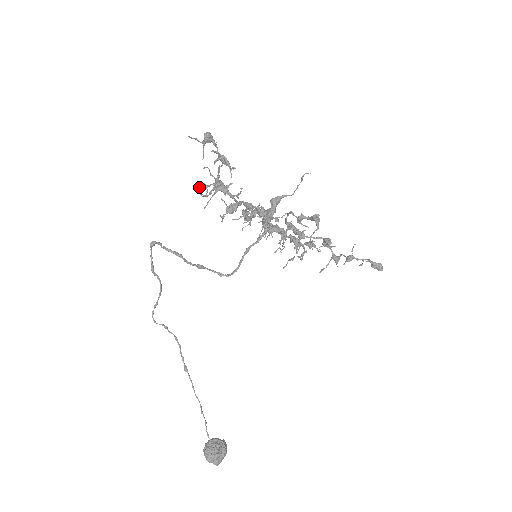
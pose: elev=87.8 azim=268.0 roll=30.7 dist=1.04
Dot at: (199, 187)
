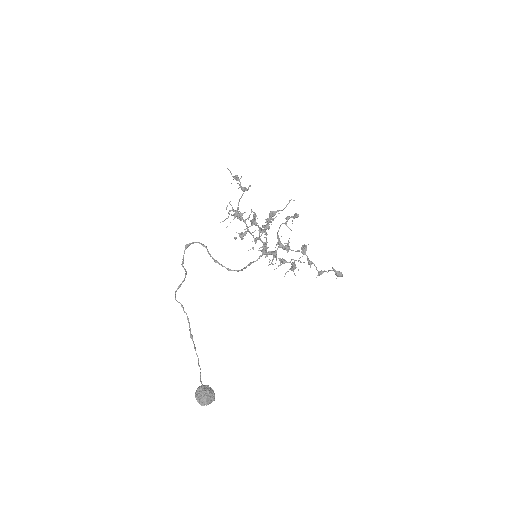
Dot at: occluded
